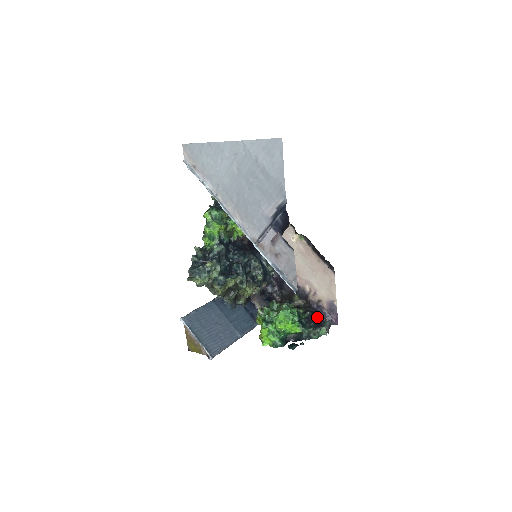
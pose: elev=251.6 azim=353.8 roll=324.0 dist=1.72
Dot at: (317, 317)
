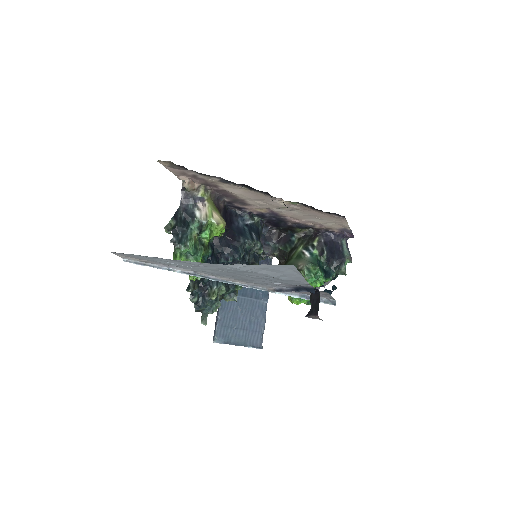
Dot at: (333, 246)
